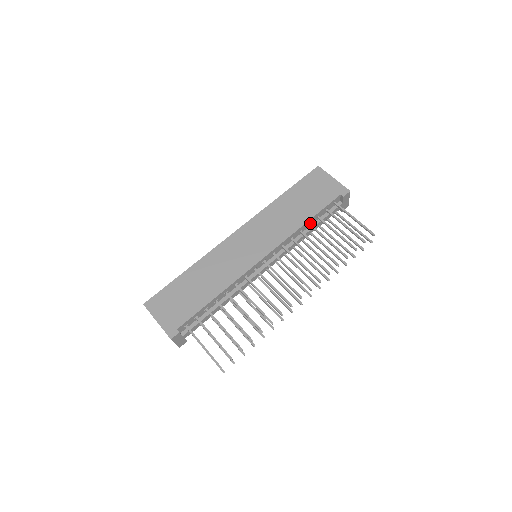
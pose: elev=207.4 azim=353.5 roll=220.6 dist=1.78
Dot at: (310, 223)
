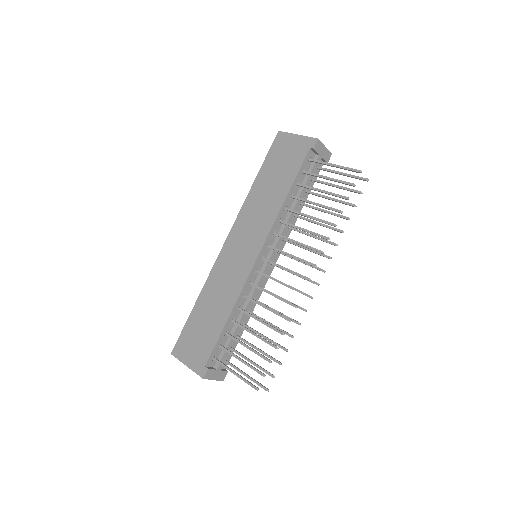
Dot at: (293, 195)
